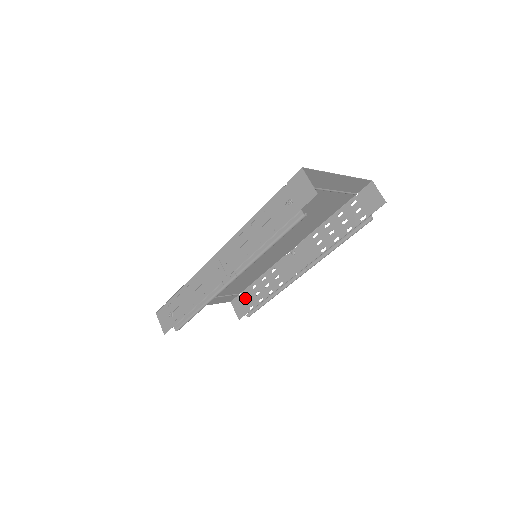
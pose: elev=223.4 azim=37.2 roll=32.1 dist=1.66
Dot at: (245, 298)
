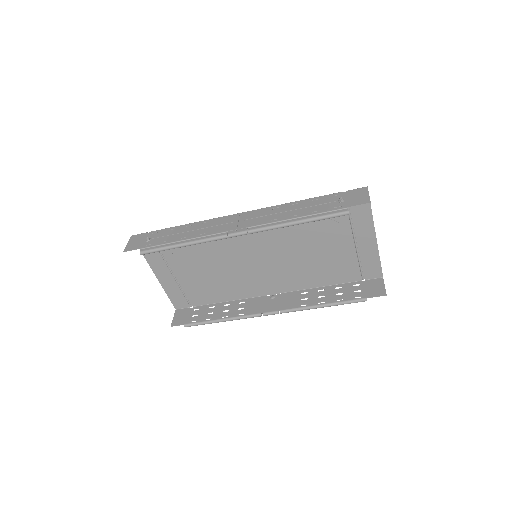
Dot at: (194, 312)
